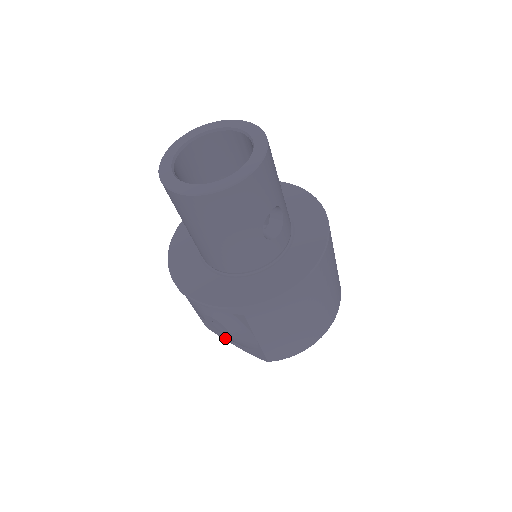
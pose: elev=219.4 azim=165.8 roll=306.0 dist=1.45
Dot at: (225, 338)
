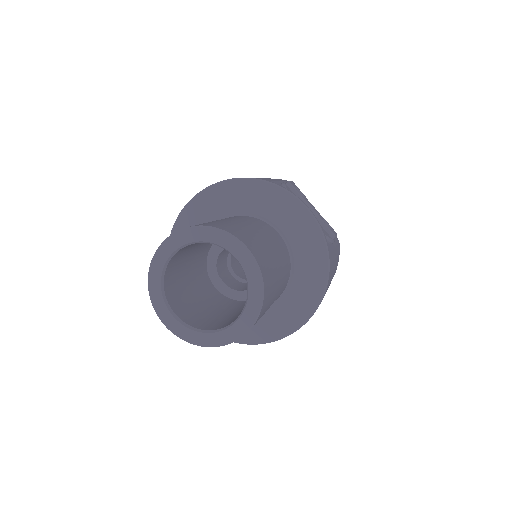
Dot at: occluded
